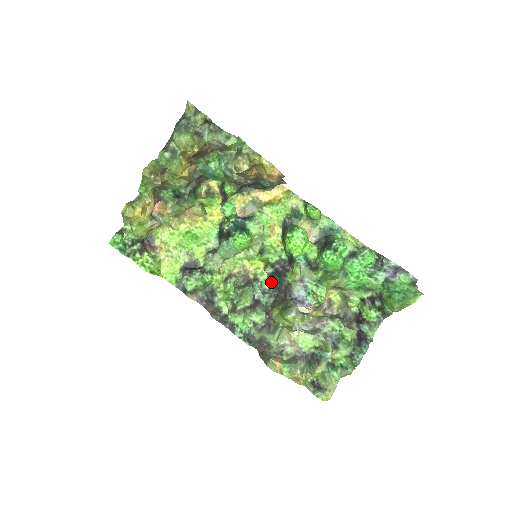
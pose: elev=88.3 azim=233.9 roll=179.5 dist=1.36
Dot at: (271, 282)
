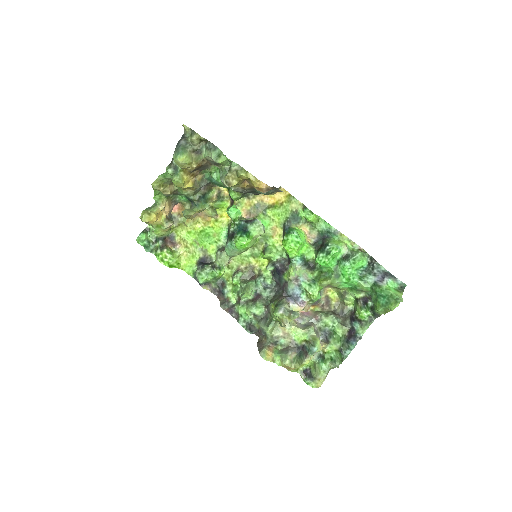
Dot at: (273, 278)
